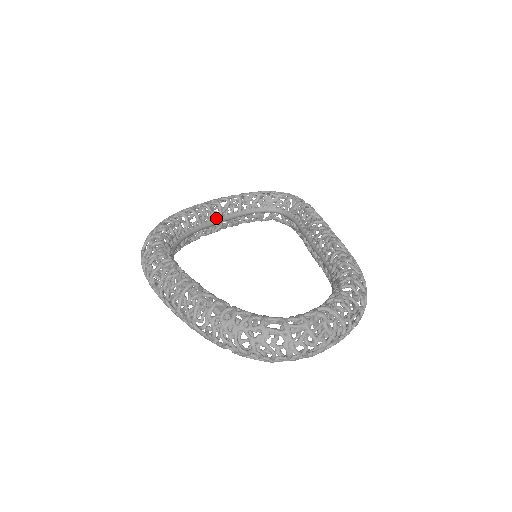
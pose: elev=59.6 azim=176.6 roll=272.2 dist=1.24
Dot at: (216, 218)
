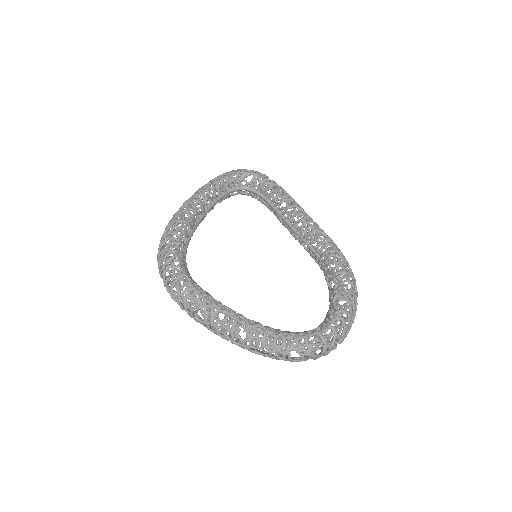
Dot at: (200, 216)
